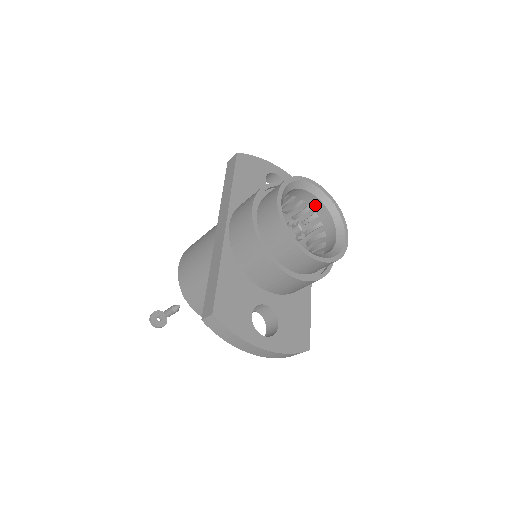
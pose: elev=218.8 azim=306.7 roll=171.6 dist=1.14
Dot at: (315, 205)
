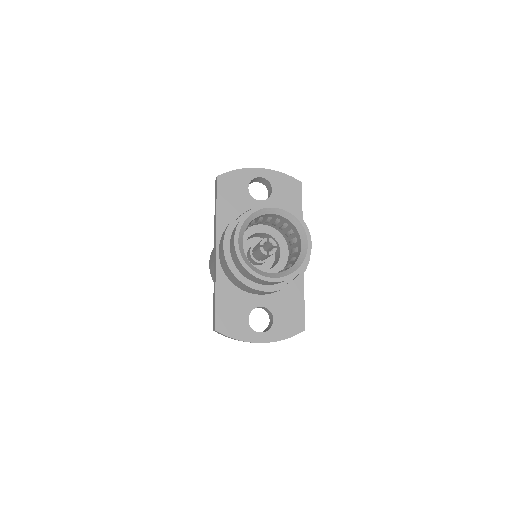
Dot at: (281, 218)
